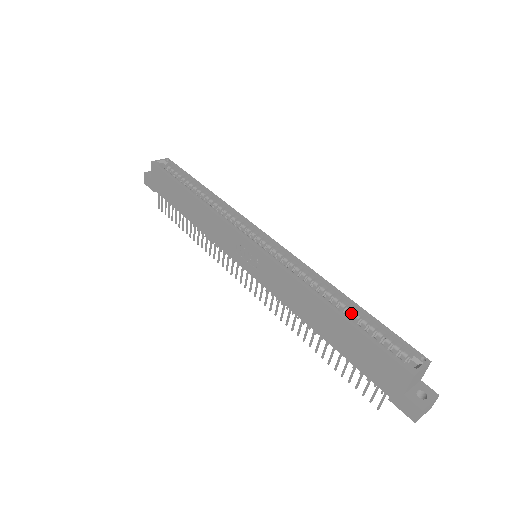
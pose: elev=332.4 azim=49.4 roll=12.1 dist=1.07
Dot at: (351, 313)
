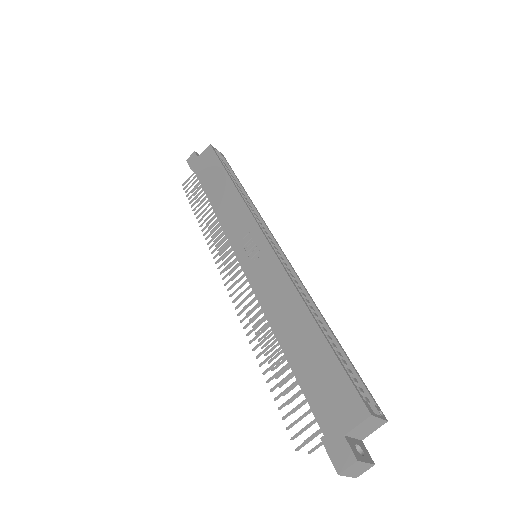
Dot at: occluded
